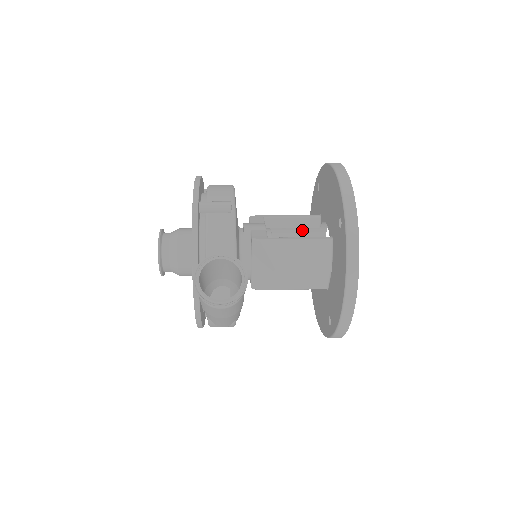
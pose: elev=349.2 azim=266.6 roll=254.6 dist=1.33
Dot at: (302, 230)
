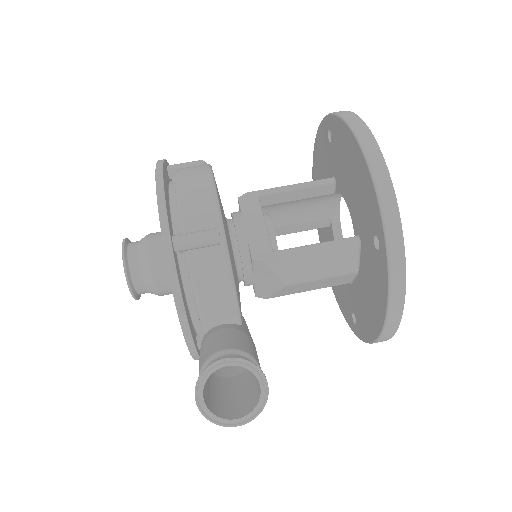
Dot at: (310, 199)
